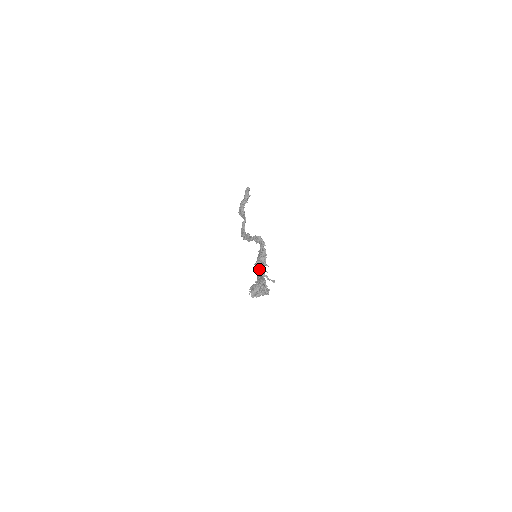
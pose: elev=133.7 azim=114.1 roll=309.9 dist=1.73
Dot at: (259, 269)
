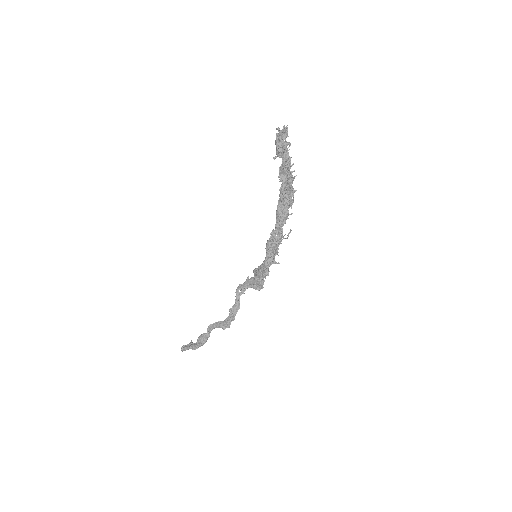
Dot at: (270, 236)
